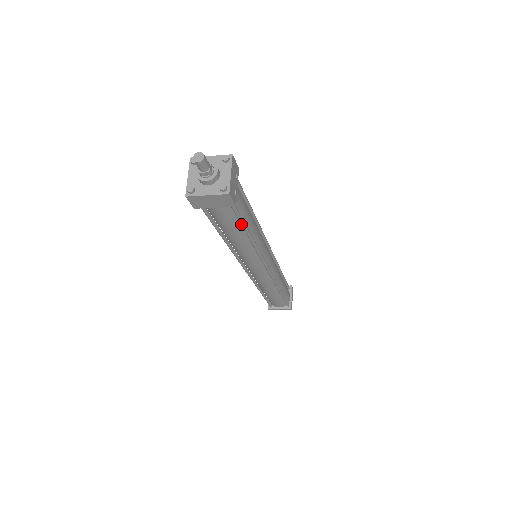
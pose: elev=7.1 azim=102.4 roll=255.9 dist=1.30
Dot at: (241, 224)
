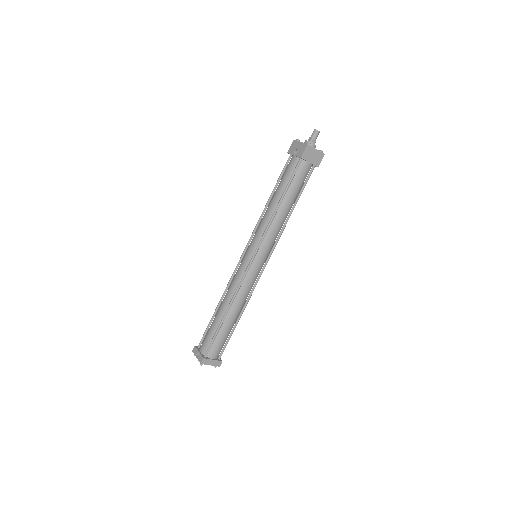
Dot at: (302, 191)
